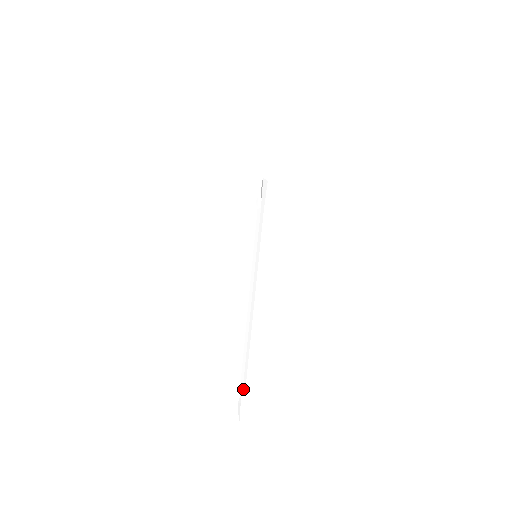
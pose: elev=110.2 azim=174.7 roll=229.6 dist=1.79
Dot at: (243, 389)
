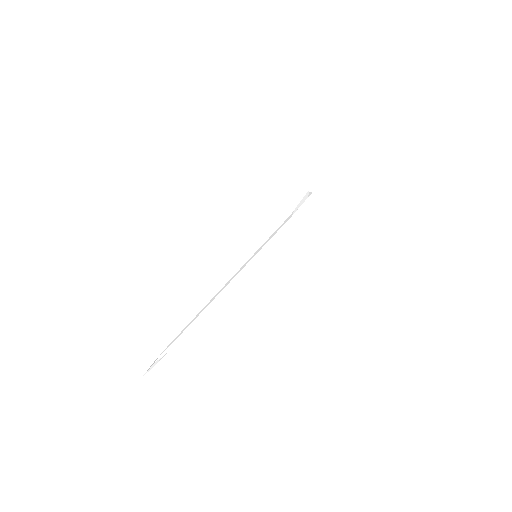
Dot at: (164, 353)
